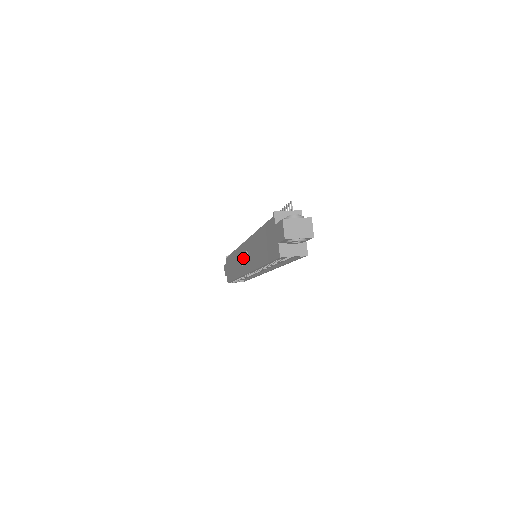
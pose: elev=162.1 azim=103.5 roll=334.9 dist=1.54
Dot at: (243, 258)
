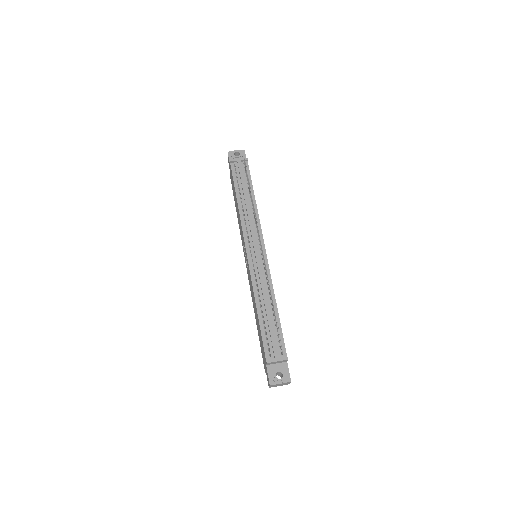
Dot at: occluded
